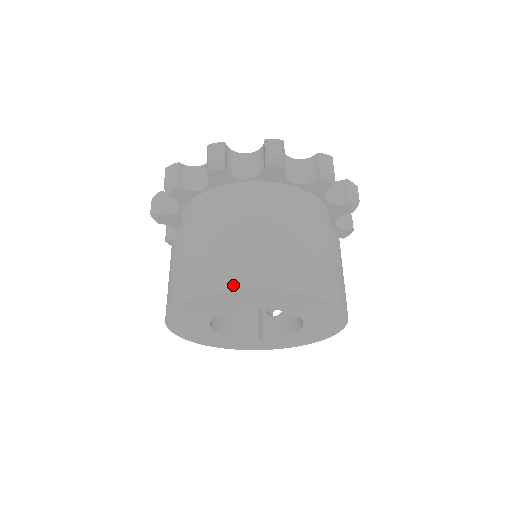
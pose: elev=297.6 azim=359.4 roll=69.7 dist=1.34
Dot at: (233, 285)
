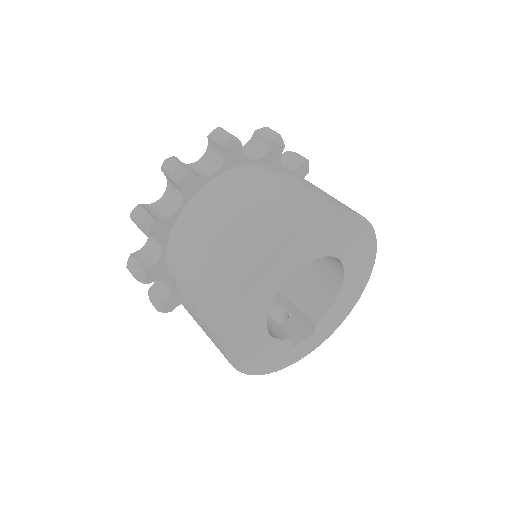
Dot at: (322, 212)
